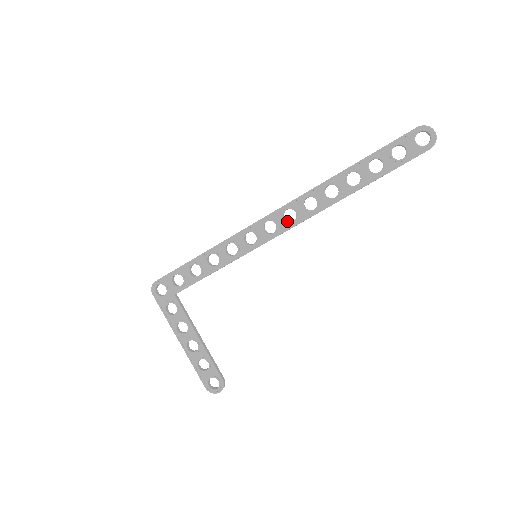
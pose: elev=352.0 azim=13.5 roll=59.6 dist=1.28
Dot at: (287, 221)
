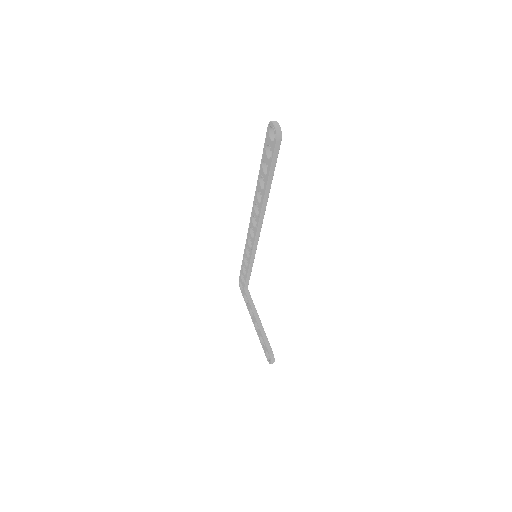
Dot at: occluded
